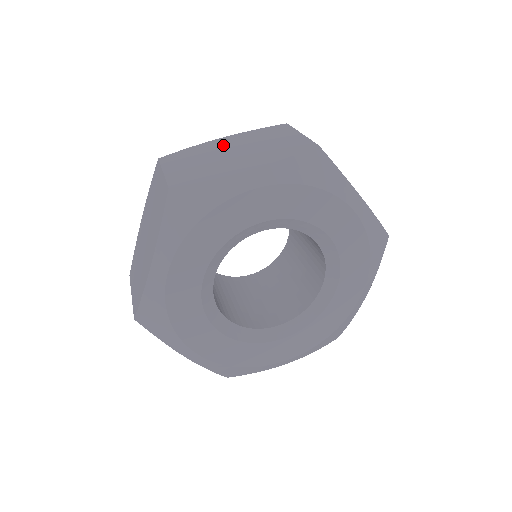
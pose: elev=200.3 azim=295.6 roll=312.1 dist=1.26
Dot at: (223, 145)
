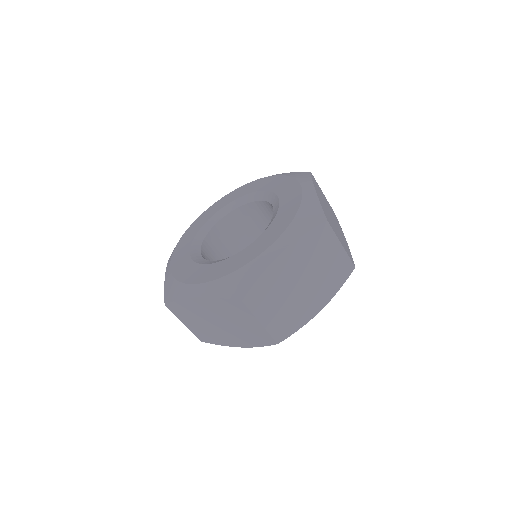
Dot at: occluded
